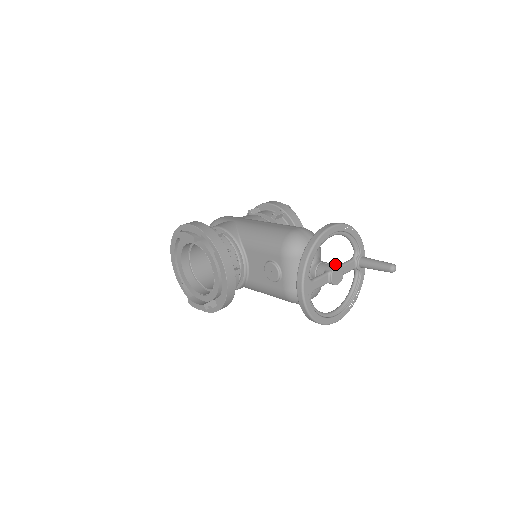
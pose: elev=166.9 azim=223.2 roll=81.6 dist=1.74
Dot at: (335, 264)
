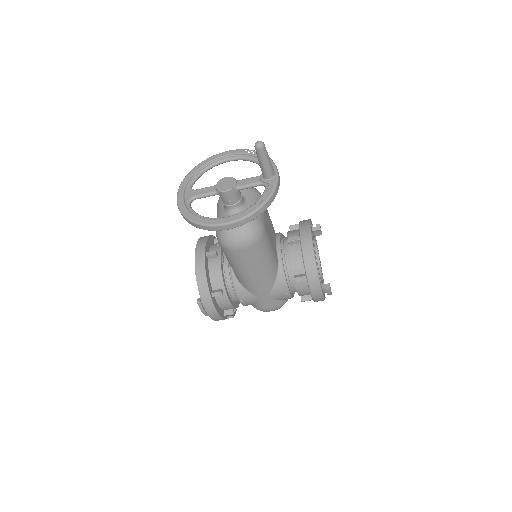
Dot at: occluded
